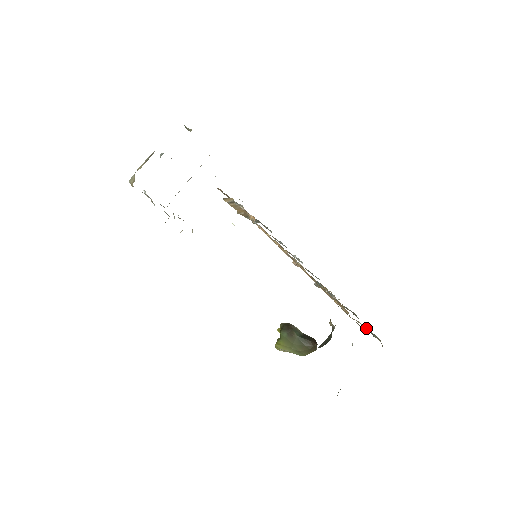
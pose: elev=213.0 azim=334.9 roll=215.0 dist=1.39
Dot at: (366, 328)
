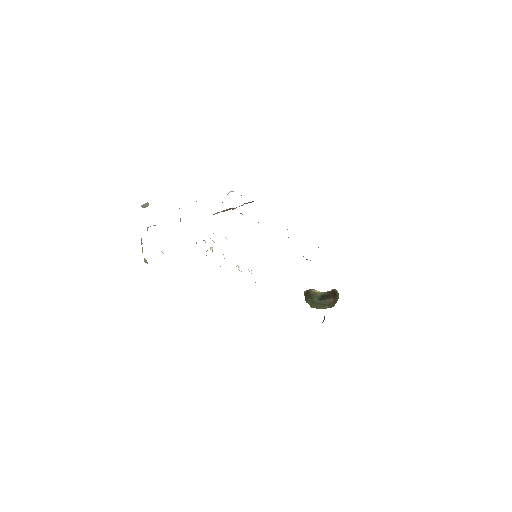
Dot at: occluded
